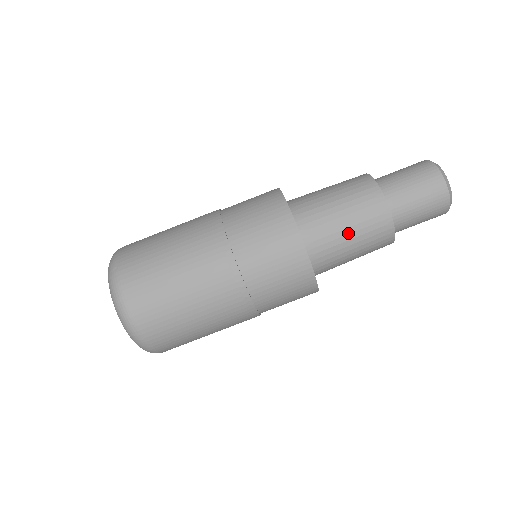
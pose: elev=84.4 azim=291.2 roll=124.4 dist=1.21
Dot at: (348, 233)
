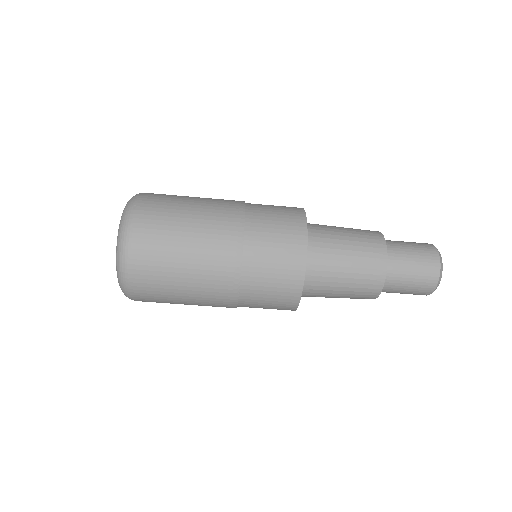
Dot at: (345, 271)
